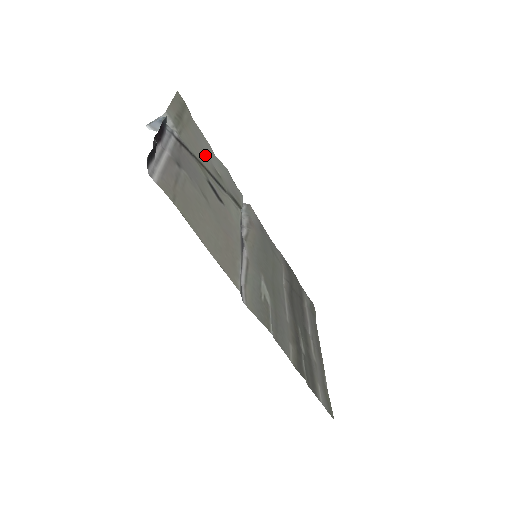
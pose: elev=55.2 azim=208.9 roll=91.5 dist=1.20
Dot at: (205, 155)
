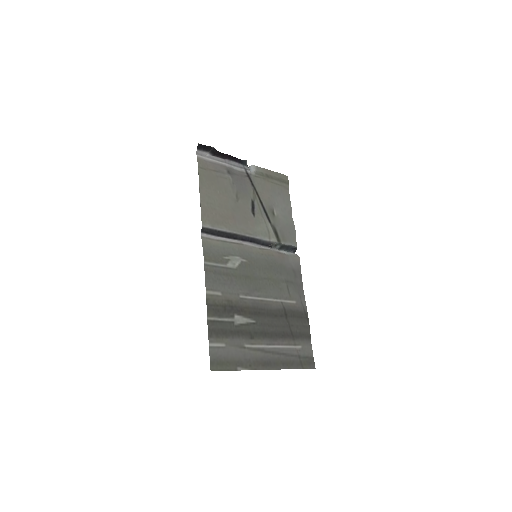
Dot at: (271, 199)
